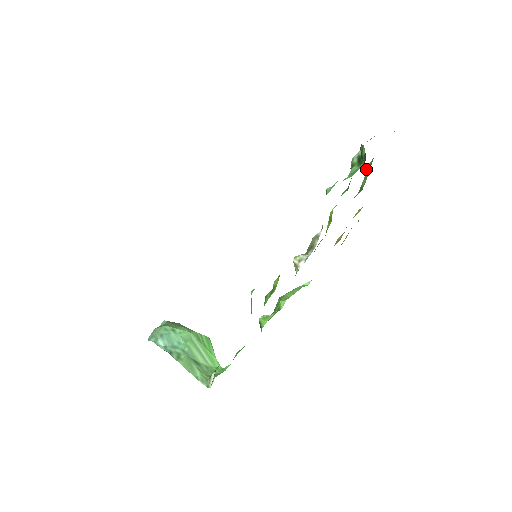
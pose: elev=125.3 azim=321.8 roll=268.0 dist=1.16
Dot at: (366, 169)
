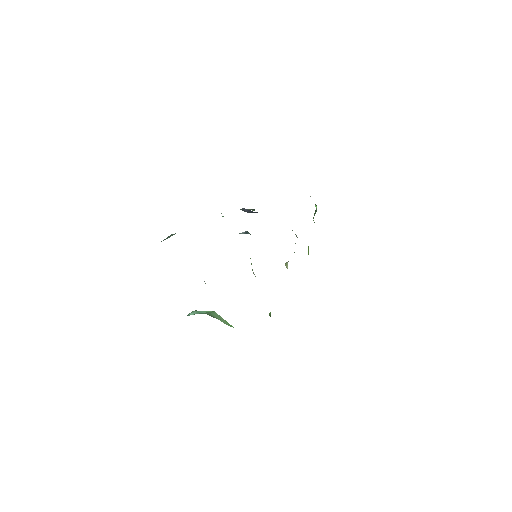
Dot at: occluded
